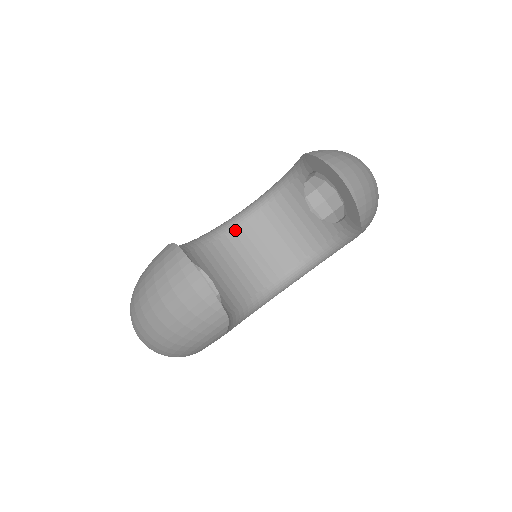
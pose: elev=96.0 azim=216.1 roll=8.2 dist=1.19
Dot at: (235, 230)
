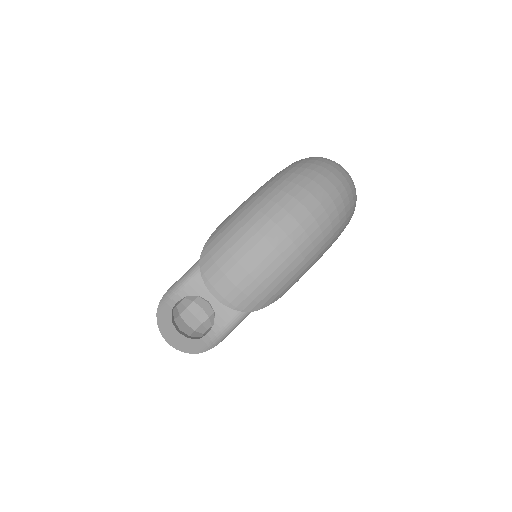
Dot at: occluded
